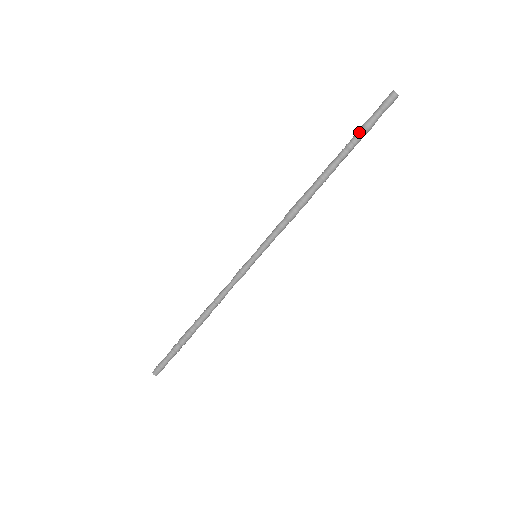
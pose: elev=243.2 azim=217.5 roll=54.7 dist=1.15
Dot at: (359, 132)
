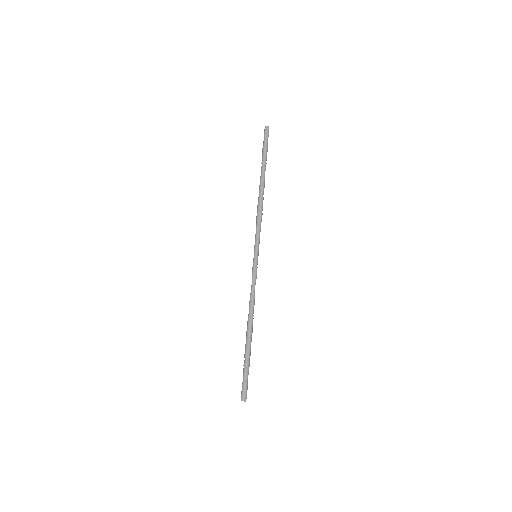
Dot at: (262, 154)
